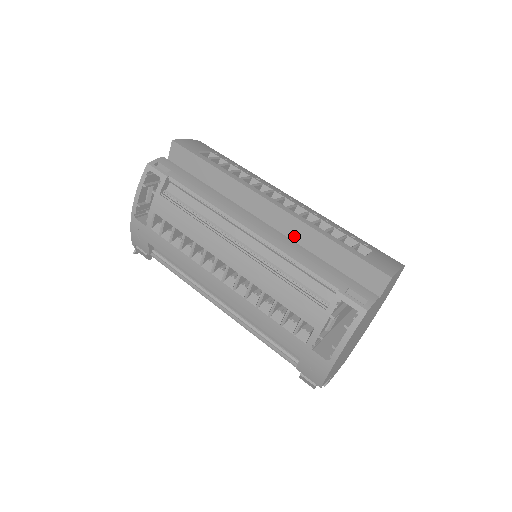
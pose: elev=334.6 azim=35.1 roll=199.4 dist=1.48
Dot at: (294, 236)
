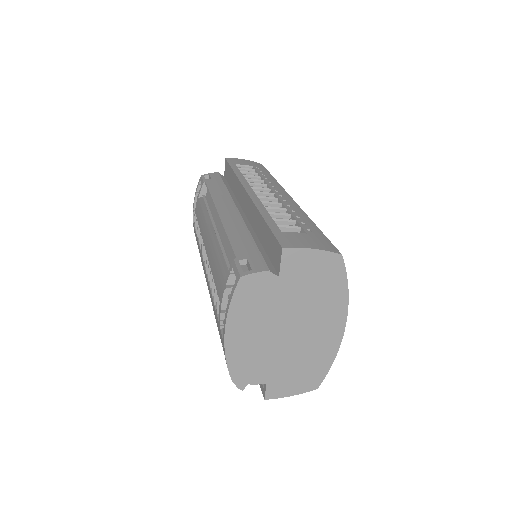
Dot at: (252, 221)
